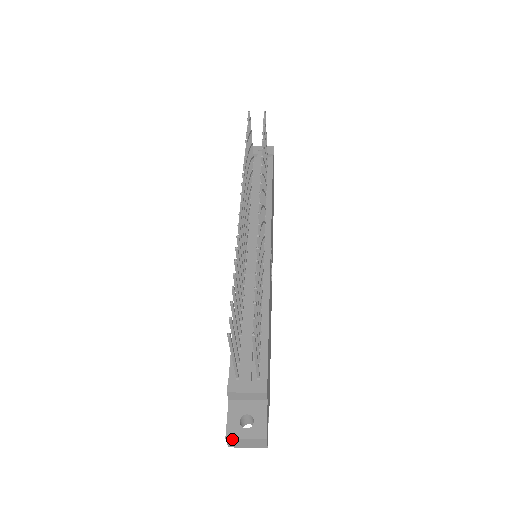
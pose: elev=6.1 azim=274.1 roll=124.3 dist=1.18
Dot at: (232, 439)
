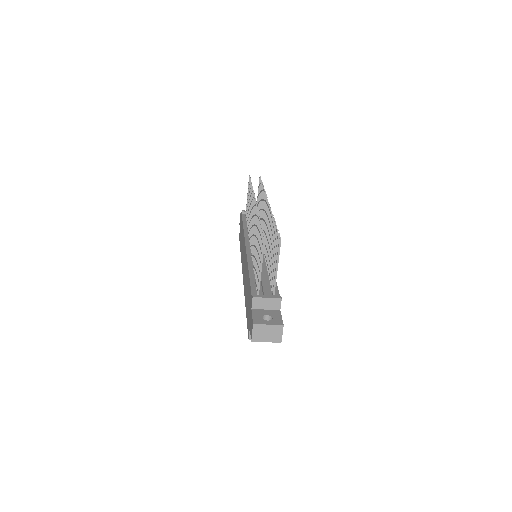
Dot at: (258, 326)
